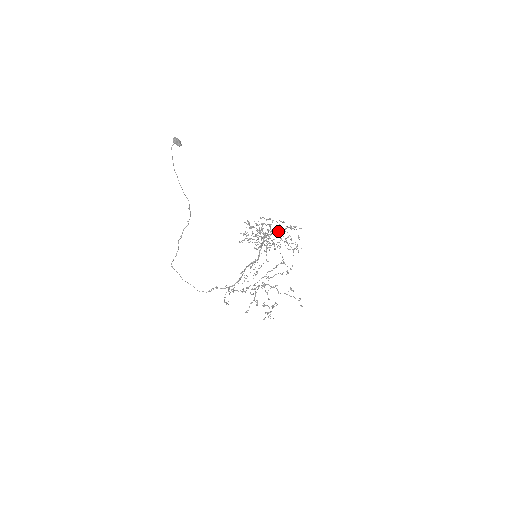
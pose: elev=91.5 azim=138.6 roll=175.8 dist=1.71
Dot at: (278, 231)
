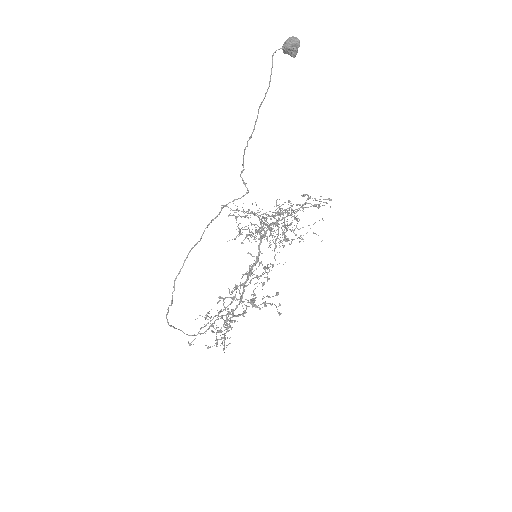
Dot at: occluded
